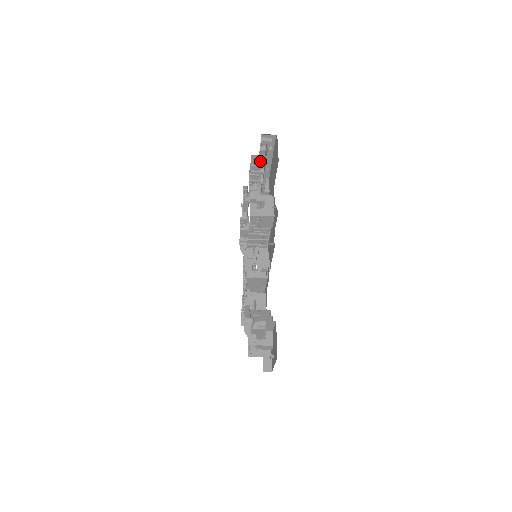
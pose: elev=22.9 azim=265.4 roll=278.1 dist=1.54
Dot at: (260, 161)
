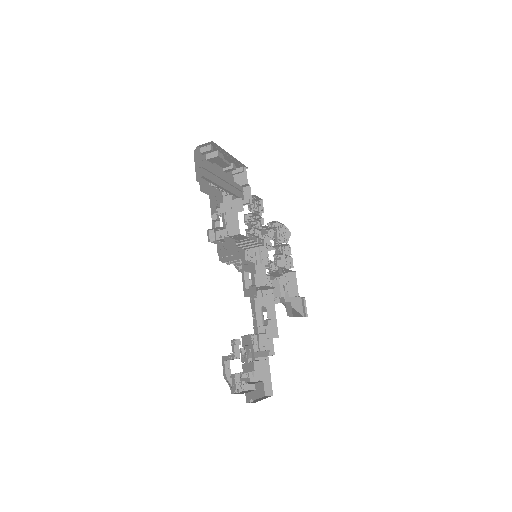
Dot at: occluded
